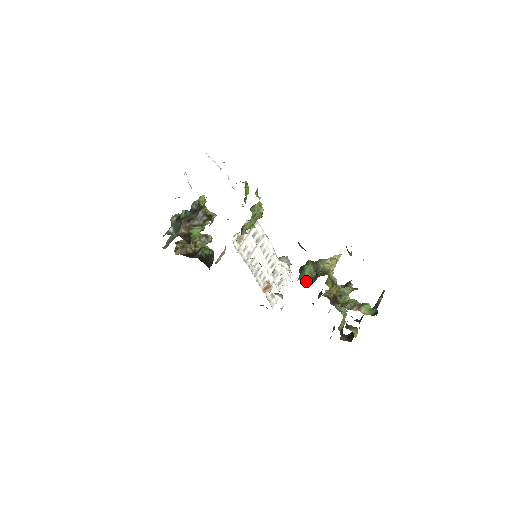
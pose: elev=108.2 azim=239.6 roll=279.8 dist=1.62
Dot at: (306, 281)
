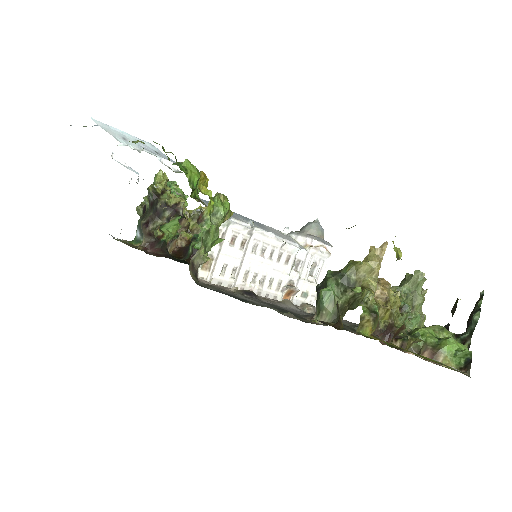
Dot at: (327, 320)
